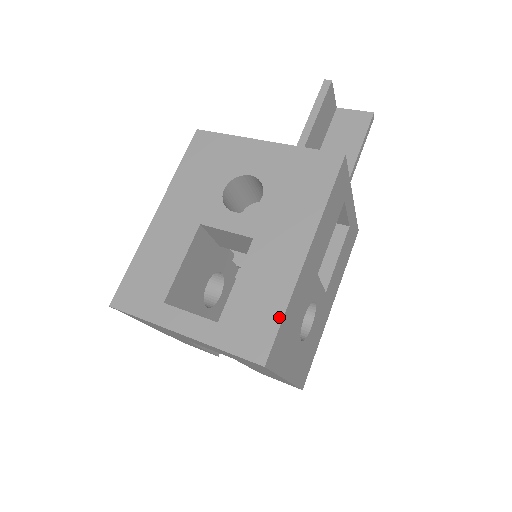
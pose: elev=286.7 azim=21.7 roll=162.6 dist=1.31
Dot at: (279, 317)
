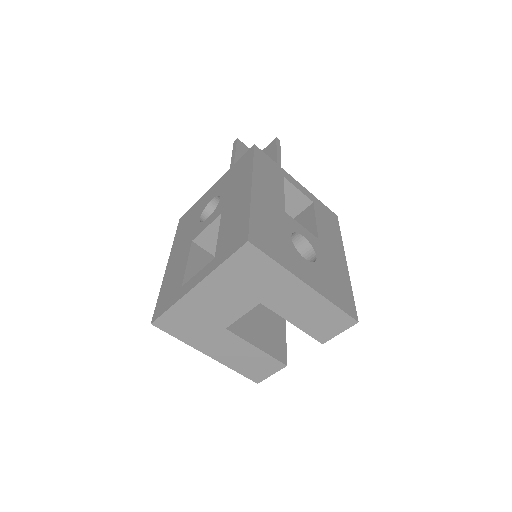
Dot at: (247, 218)
